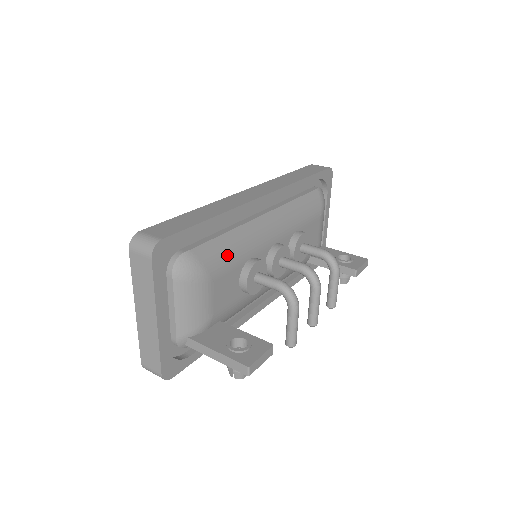
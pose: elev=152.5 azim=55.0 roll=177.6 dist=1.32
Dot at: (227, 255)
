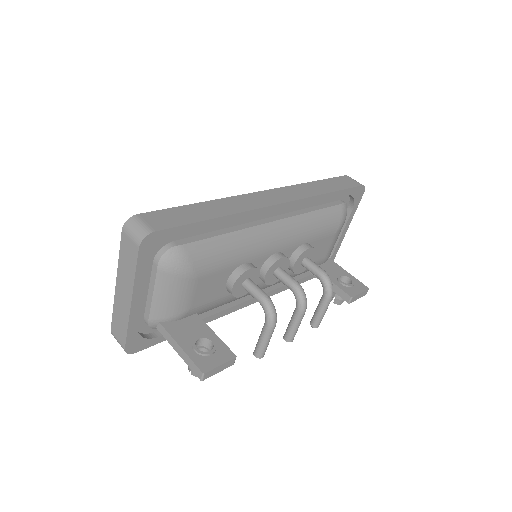
Dot at: (220, 256)
